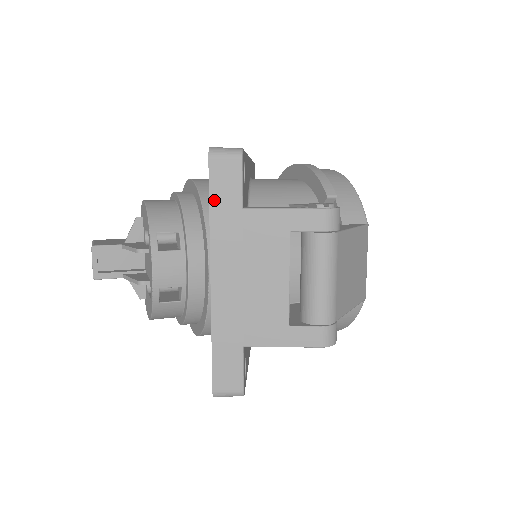
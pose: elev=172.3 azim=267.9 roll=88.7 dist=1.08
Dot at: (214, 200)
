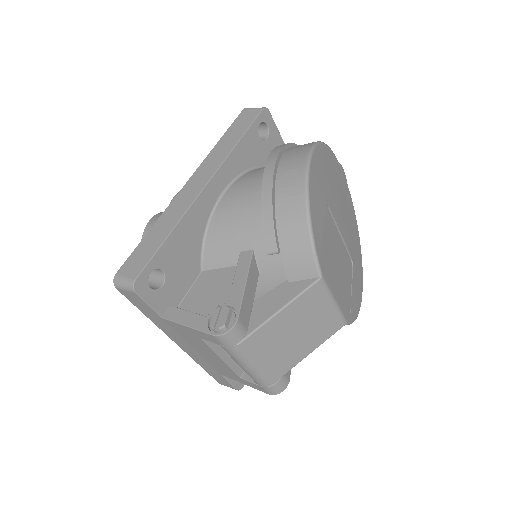
Dot at: (141, 309)
